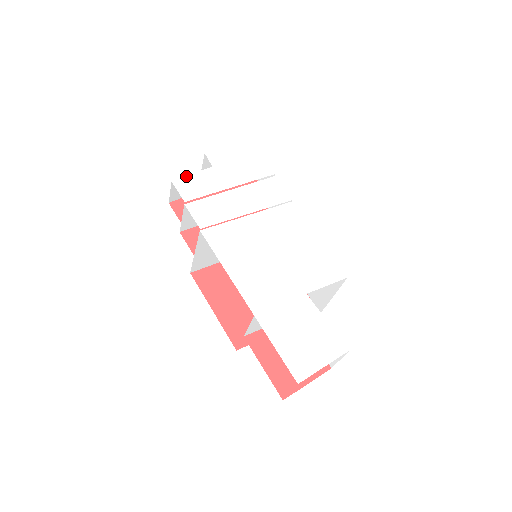
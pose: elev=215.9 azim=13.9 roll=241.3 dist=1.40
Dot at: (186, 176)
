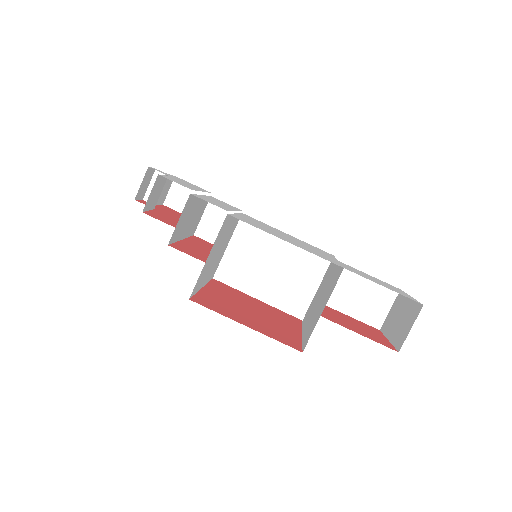
Dot at: (162, 175)
